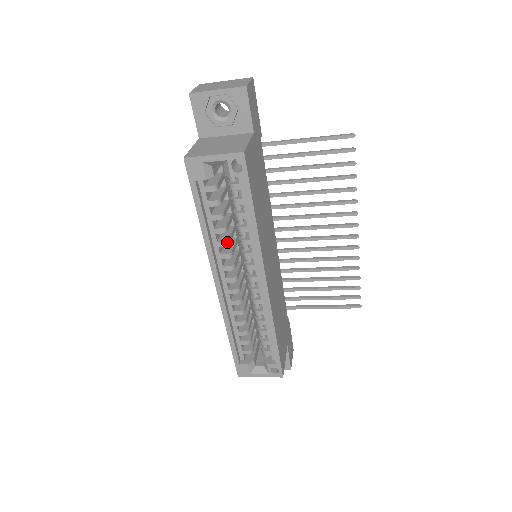
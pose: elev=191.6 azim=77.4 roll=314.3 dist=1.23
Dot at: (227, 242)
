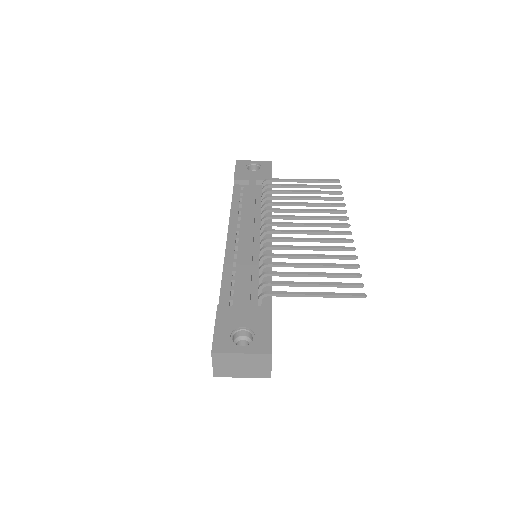
Dot at: occluded
